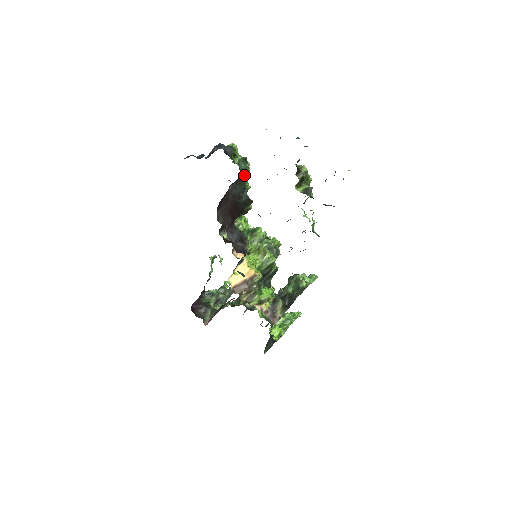
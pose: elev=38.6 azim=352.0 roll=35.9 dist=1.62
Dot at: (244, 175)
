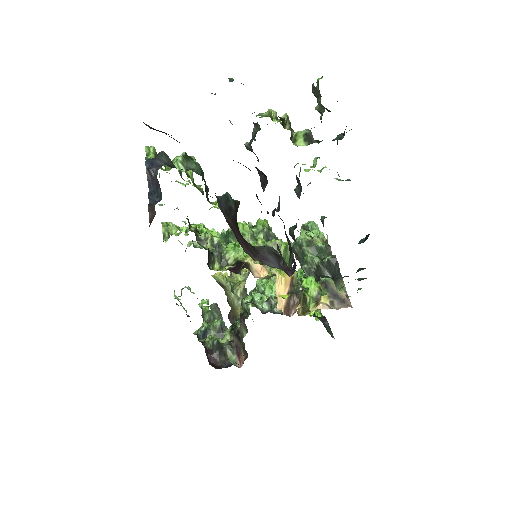
Dot at: occluded
